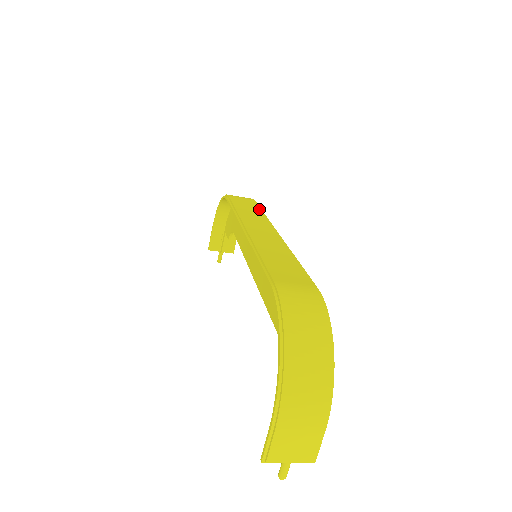
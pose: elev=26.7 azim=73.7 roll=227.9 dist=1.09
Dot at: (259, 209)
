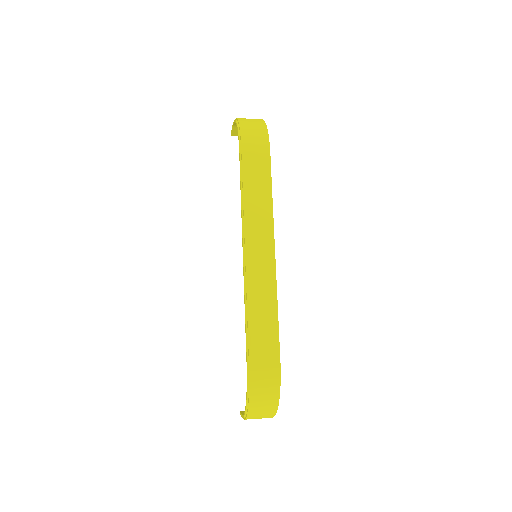
Dot at: (268, 185)
